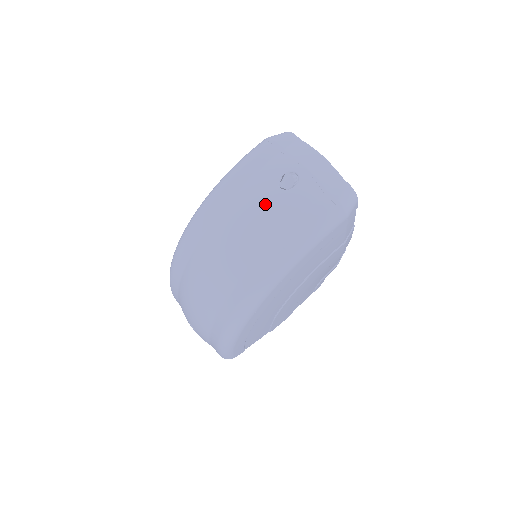
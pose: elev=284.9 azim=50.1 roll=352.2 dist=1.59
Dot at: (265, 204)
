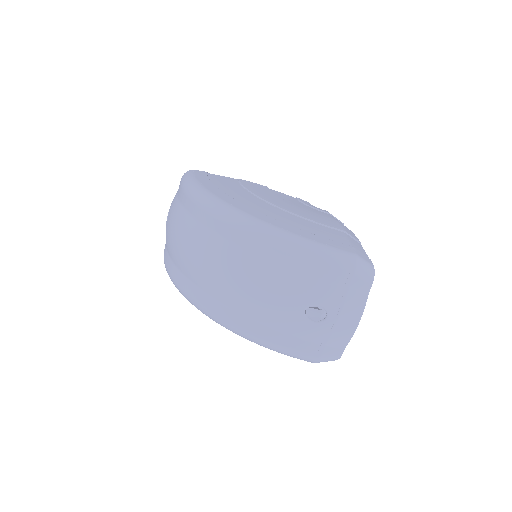
Dot at: (283, 304)
